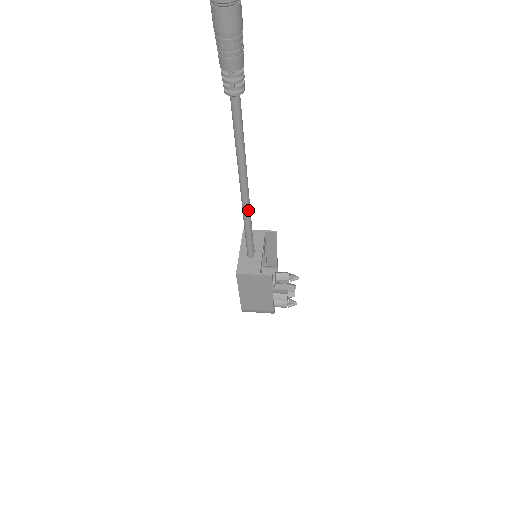
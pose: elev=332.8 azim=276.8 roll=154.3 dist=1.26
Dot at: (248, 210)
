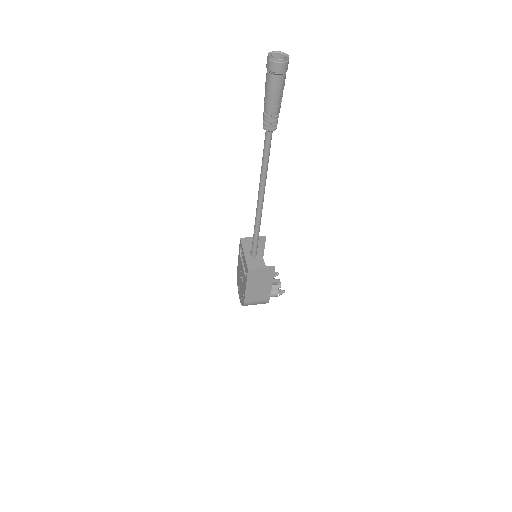
Dot at: (261, 216)
